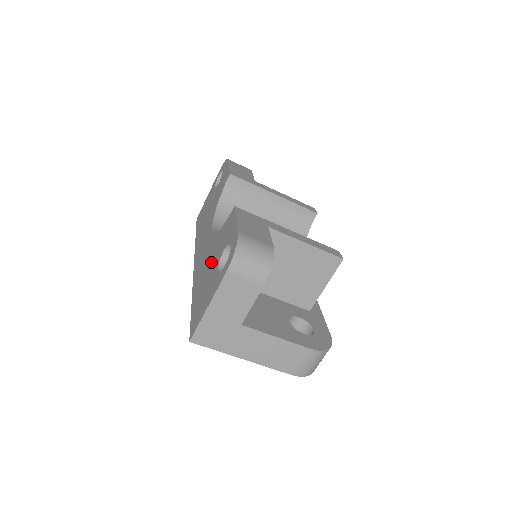
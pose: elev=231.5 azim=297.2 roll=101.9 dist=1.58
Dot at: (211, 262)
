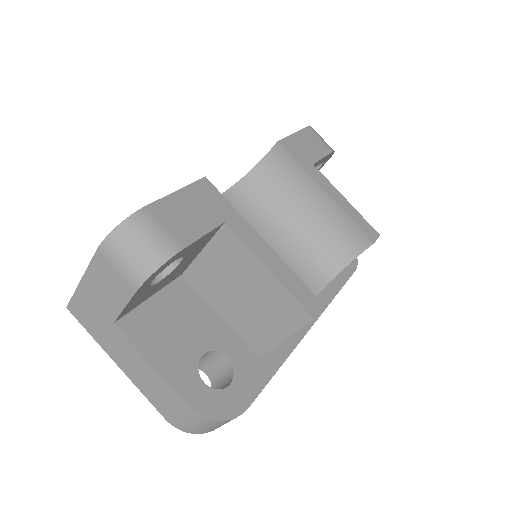
Dot at: occluded
